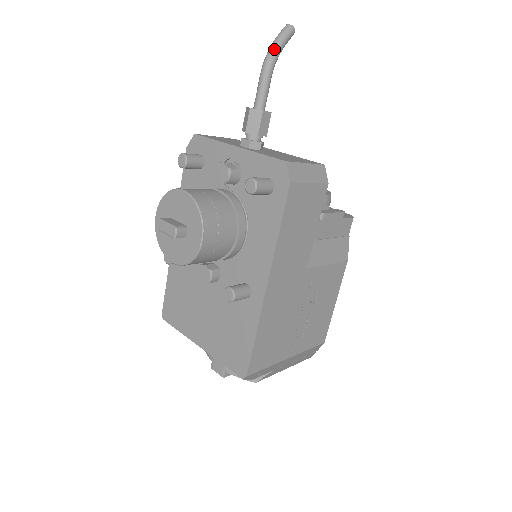
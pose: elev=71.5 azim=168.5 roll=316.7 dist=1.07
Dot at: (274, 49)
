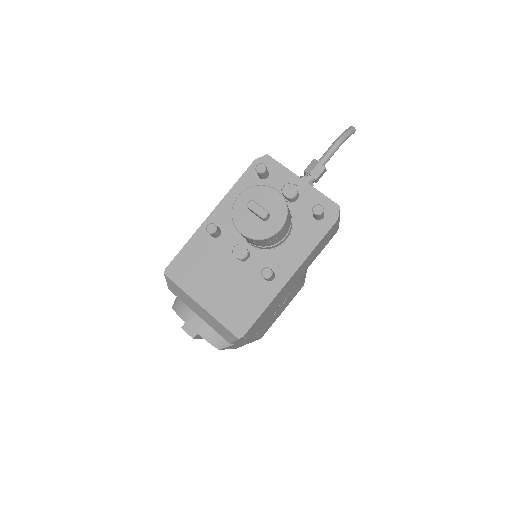
Dot at: (346, 136)
